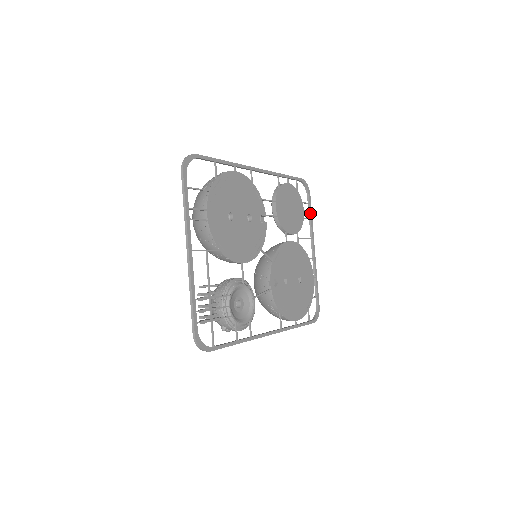
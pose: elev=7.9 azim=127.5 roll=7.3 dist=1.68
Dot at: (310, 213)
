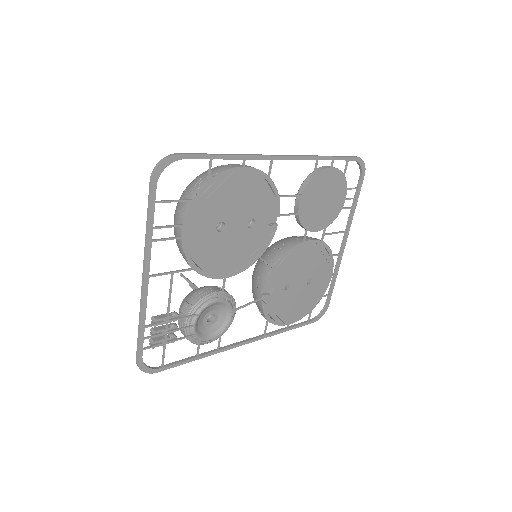
Dot at: (355, 200)
